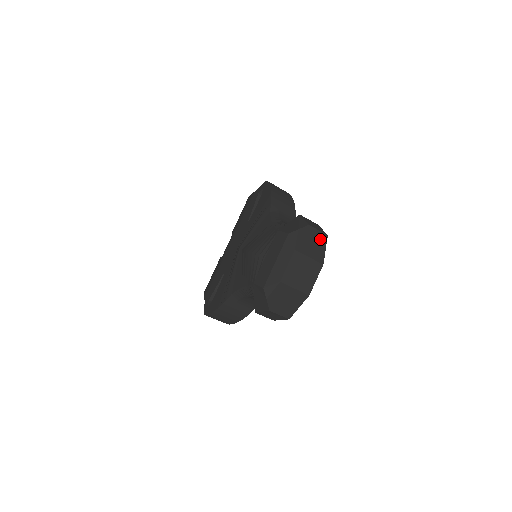
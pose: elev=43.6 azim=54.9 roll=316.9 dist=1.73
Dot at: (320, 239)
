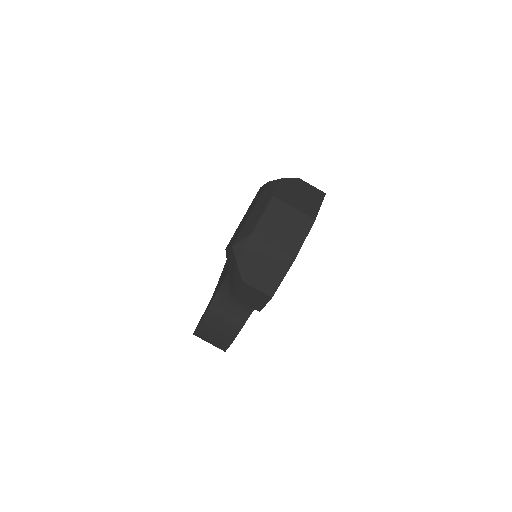
Dot at: (314, 194)
